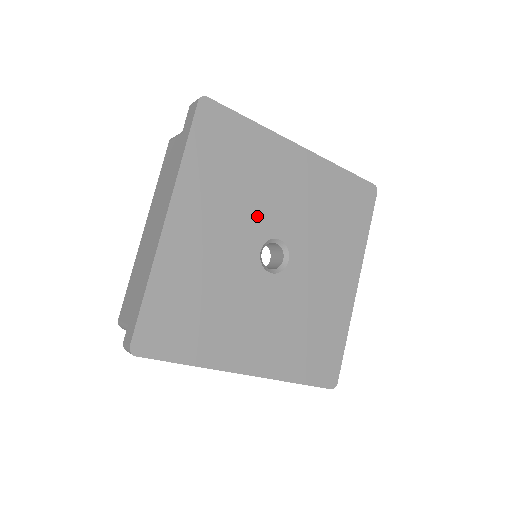
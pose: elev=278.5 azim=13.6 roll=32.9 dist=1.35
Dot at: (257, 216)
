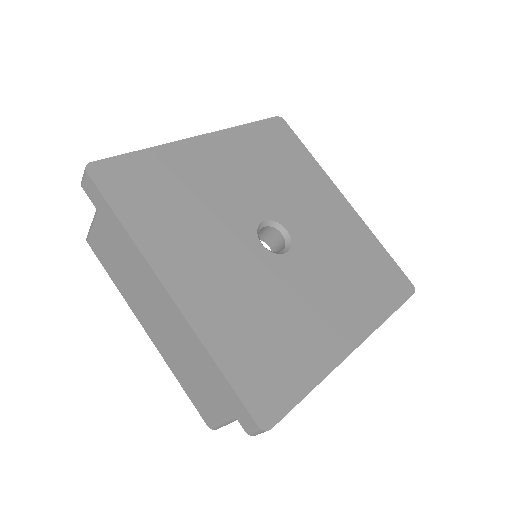
Dot at: (277, 200)
